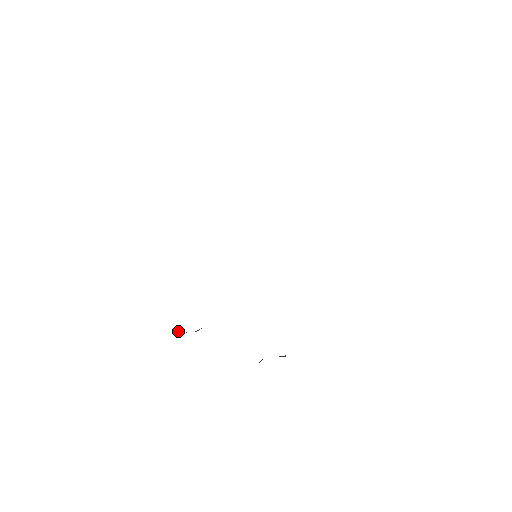
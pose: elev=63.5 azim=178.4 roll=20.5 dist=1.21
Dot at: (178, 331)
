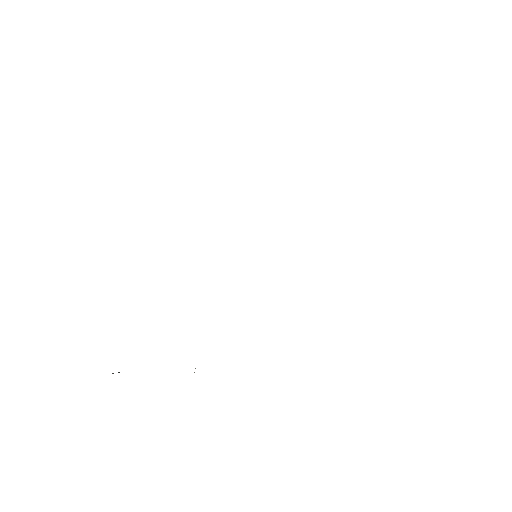
Dot at: occluded
